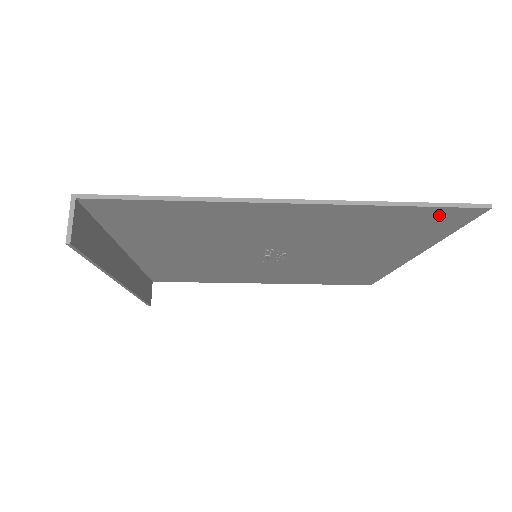
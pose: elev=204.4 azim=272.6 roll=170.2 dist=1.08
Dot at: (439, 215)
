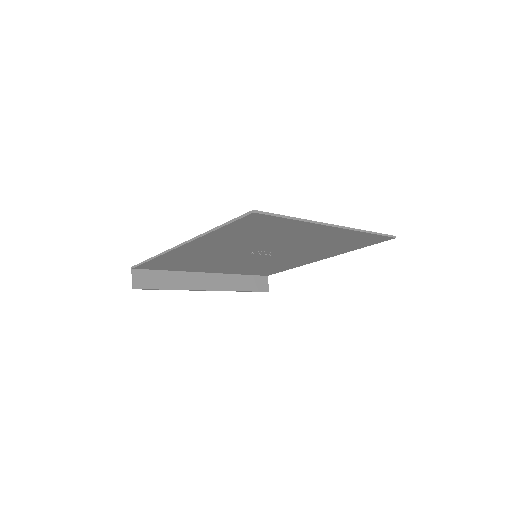
Dot at: (247, 222)
